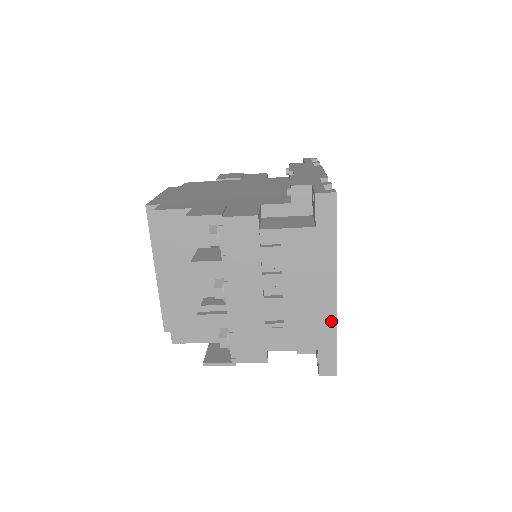
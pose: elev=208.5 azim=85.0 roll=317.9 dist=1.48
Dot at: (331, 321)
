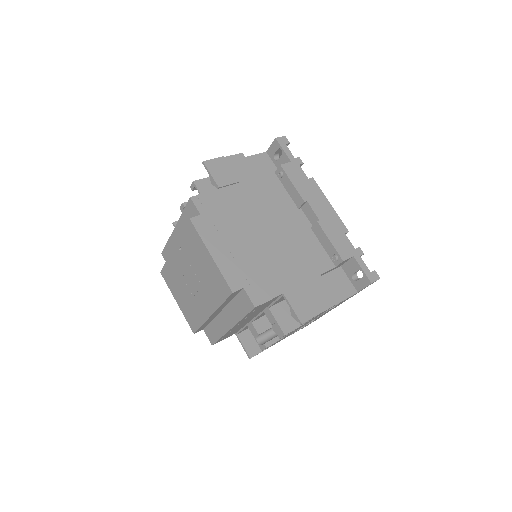
Dot at: occluded
